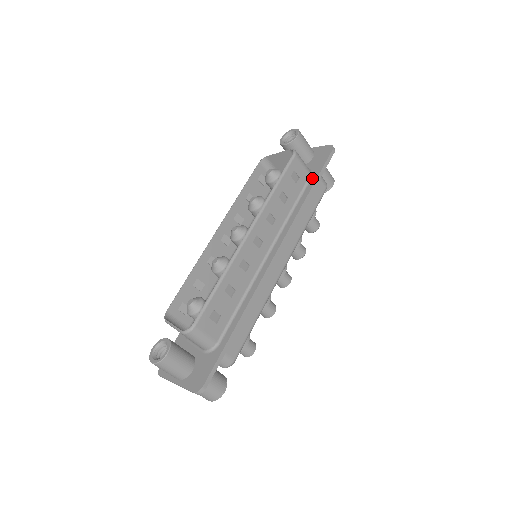
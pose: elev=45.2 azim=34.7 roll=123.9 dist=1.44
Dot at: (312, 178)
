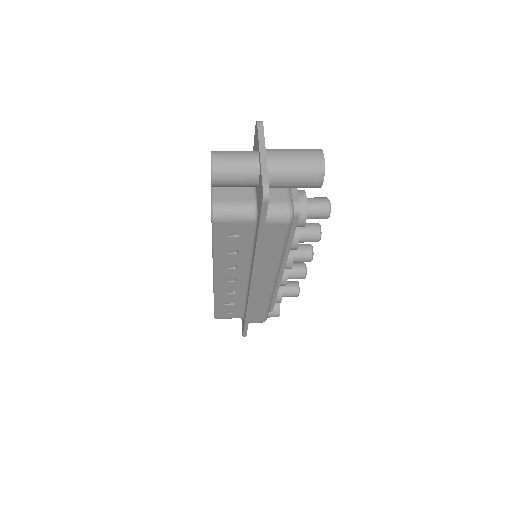
Dot at: (256, 227)
